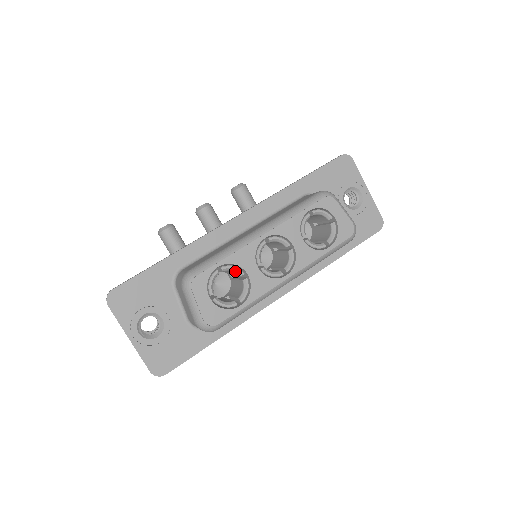
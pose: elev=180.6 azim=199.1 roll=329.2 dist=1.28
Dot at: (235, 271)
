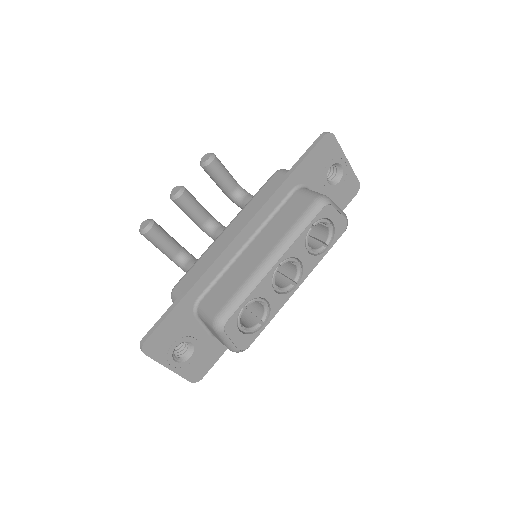
Dot at: occluded
